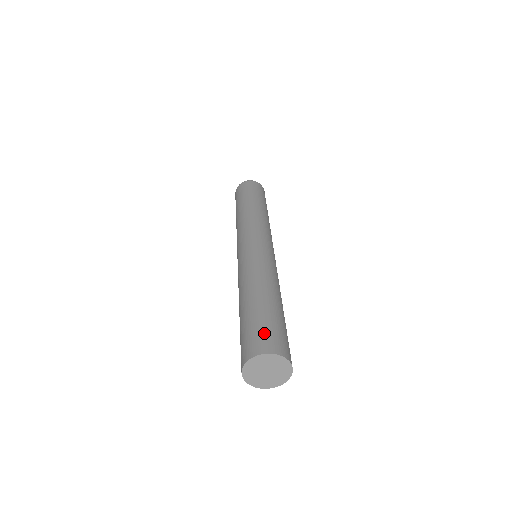
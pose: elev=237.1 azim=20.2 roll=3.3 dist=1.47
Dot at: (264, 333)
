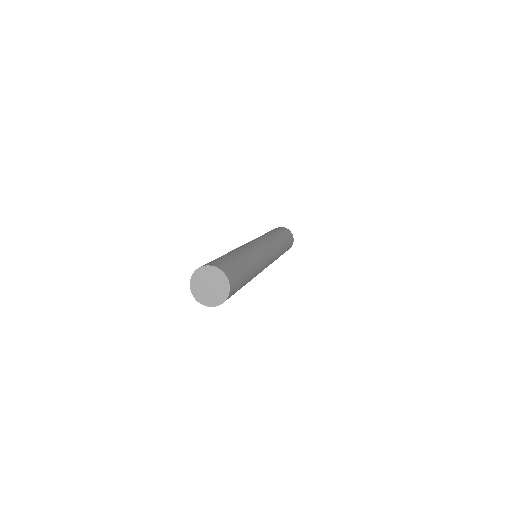
Dot at: occluded
